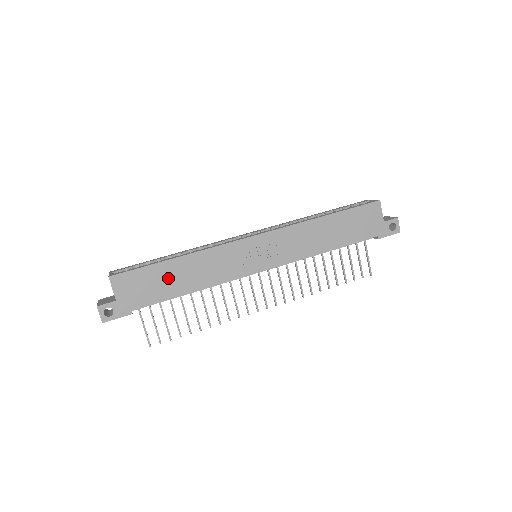
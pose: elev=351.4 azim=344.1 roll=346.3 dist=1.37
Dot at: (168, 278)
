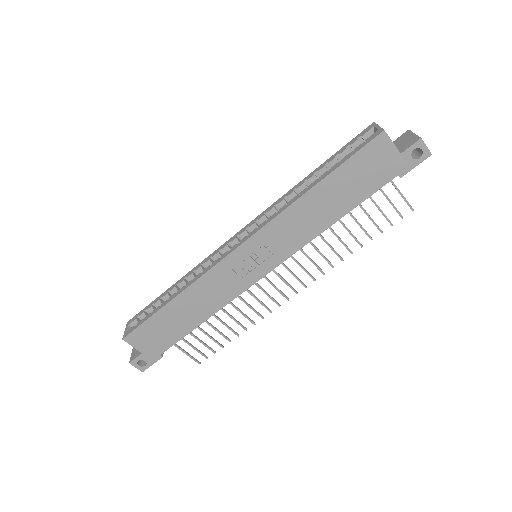
Dot at: (175, 319)
